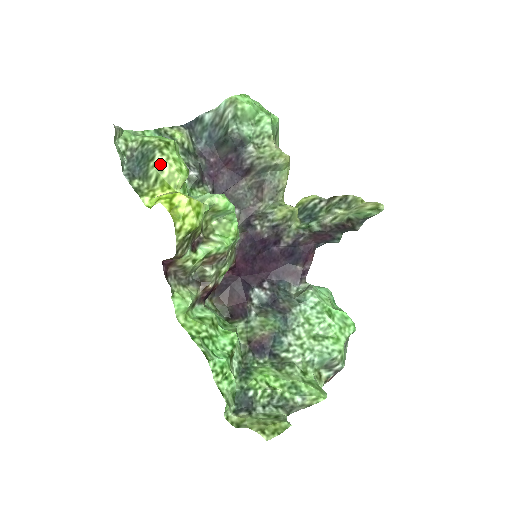
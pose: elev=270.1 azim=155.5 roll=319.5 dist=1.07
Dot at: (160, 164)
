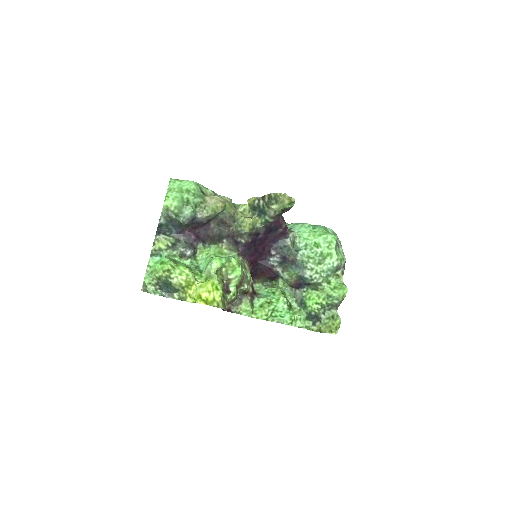
Dot at: (177, 283)
